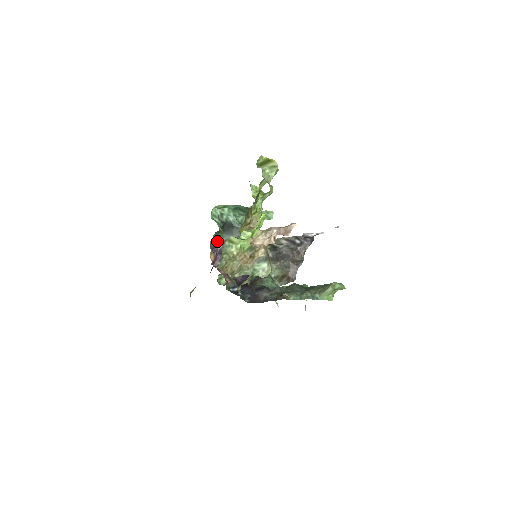
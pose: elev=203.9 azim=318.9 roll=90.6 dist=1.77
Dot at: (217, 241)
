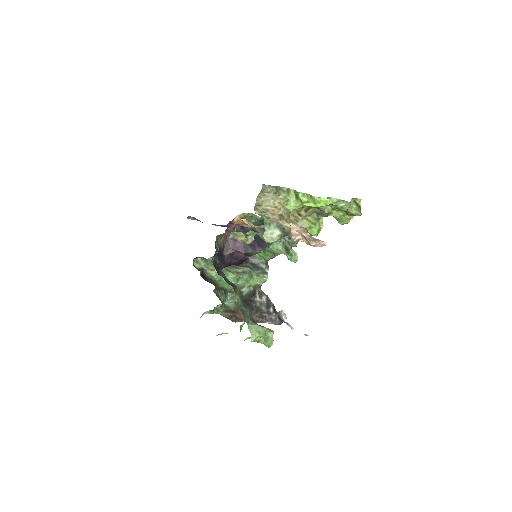
Dot at: (250, 222)
